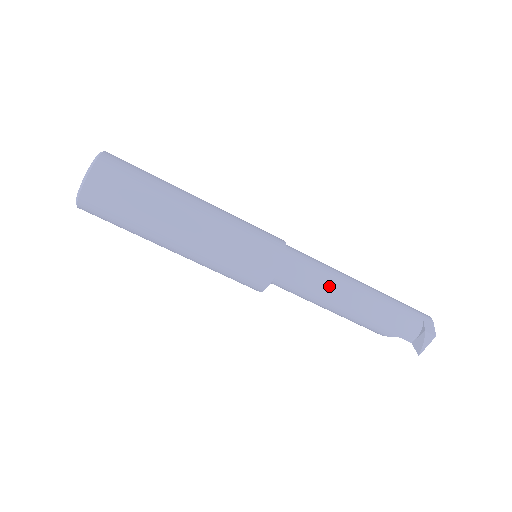
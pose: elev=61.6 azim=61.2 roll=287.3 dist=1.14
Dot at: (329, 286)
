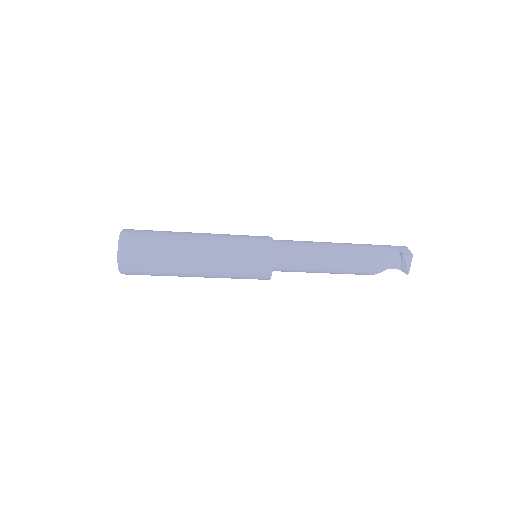
Dot at: (316, 253)
